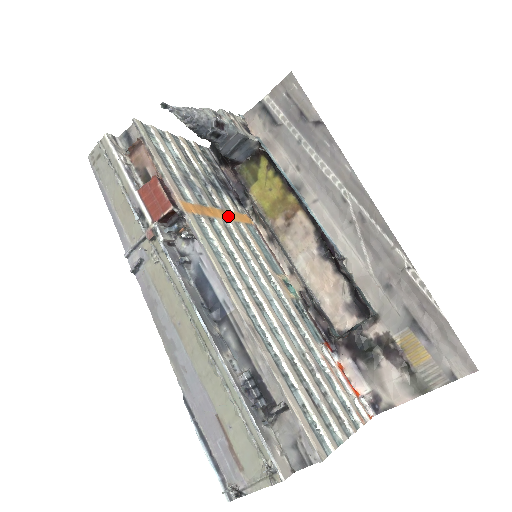
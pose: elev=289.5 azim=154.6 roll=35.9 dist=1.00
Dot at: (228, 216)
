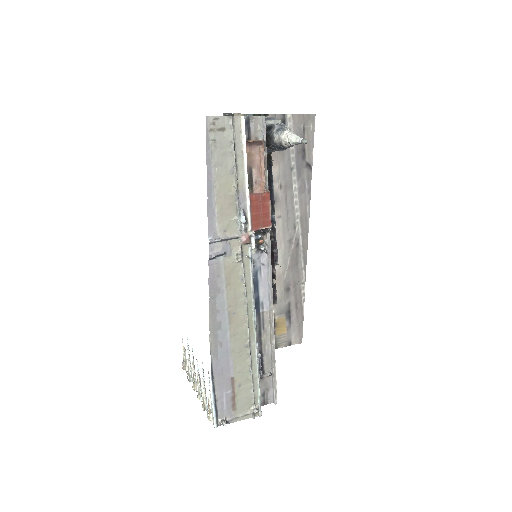
Dot at: occluded
